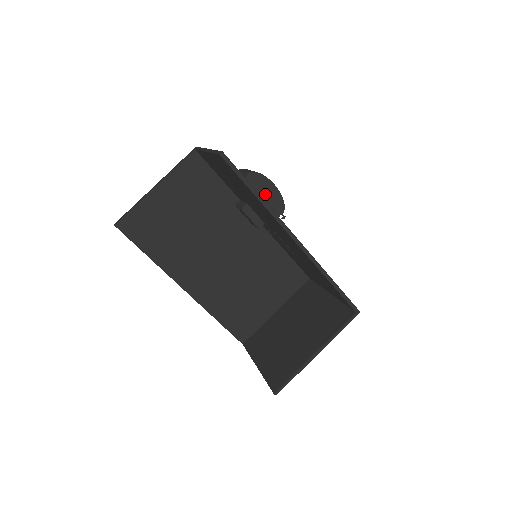
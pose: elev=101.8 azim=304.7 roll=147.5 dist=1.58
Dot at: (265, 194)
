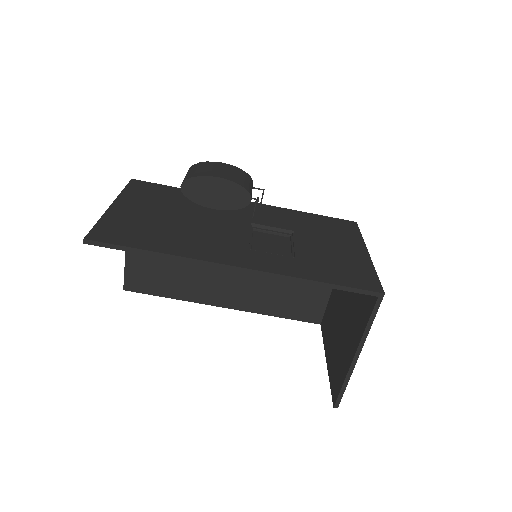
Dot at: (215, 193)
